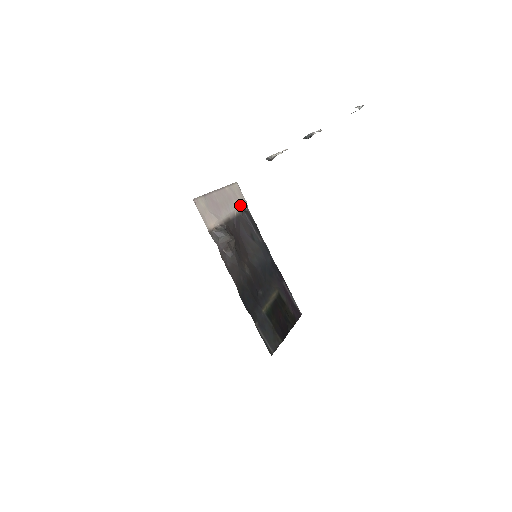
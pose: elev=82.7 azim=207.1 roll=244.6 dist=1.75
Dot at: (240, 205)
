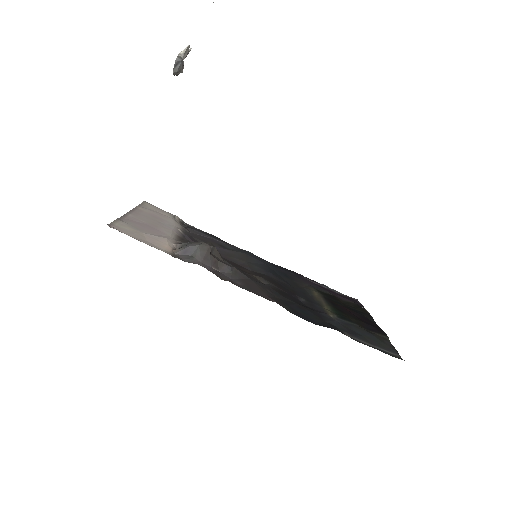
Dot at: (174, 221)
